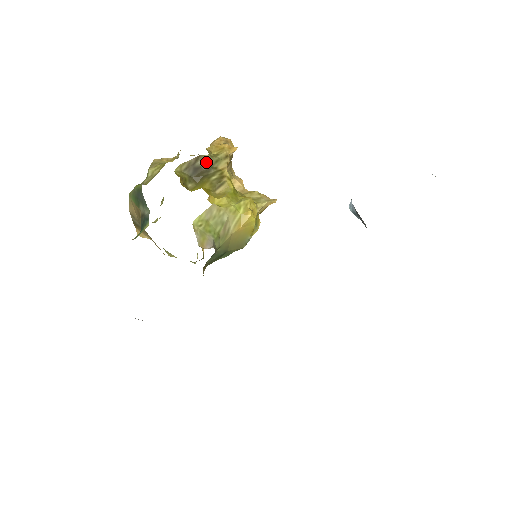
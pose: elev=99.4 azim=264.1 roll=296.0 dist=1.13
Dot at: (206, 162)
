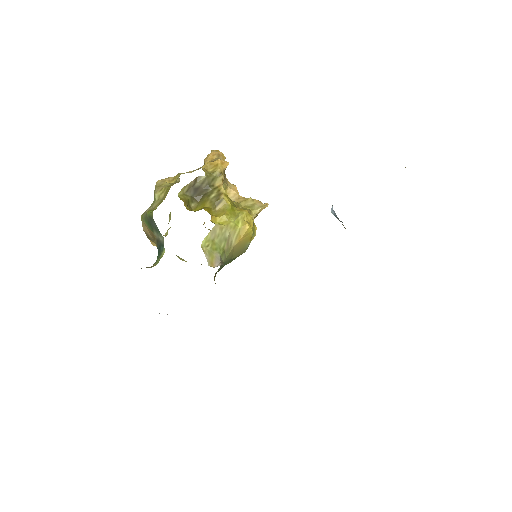
Dot at: (204, 182)
